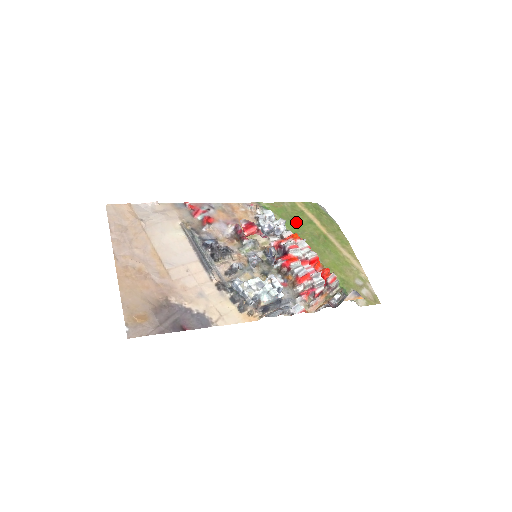
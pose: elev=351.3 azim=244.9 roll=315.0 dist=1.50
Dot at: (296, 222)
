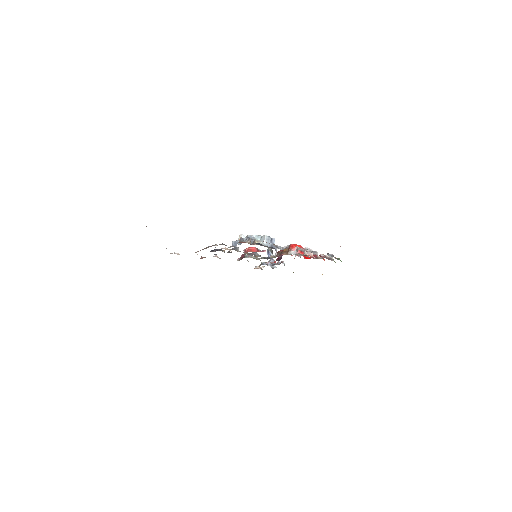
Dot at: occluded
